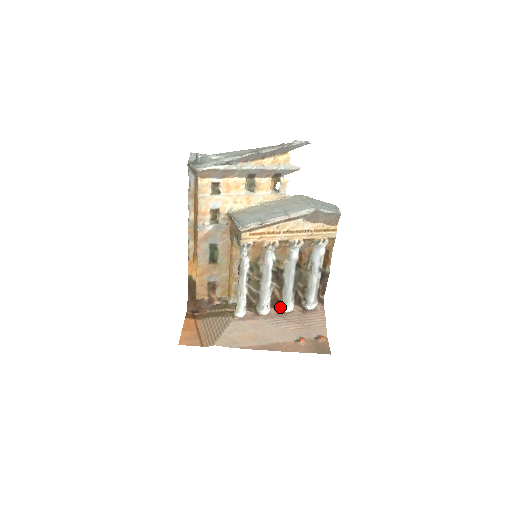
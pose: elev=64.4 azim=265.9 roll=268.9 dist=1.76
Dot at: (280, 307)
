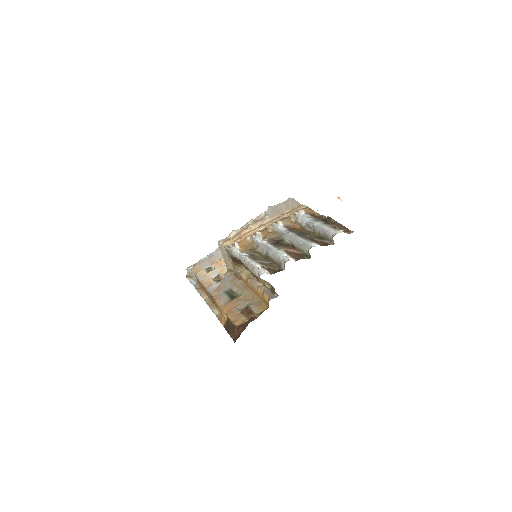
Dot at: (310, 257)
